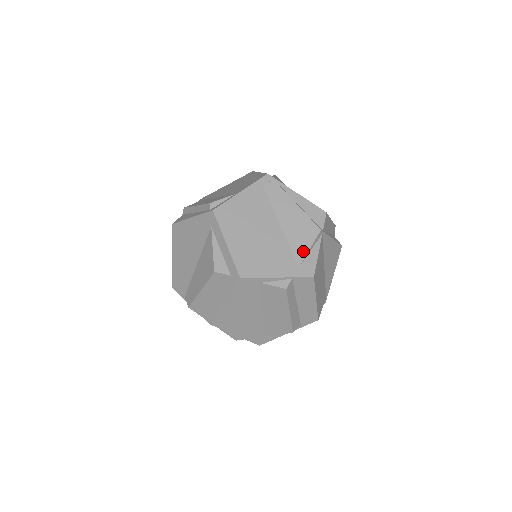
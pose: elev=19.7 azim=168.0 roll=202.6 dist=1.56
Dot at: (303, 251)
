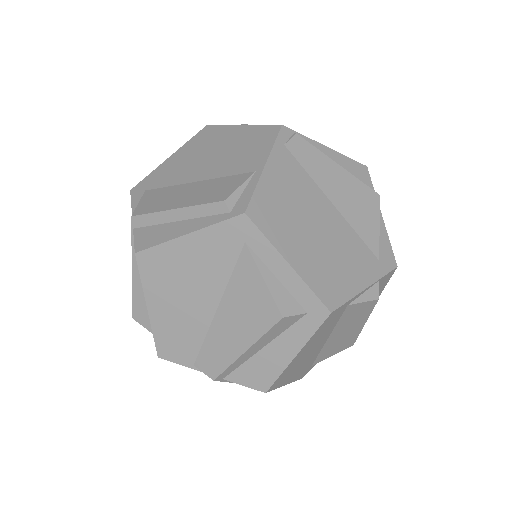
Dot at: (374, 234)
